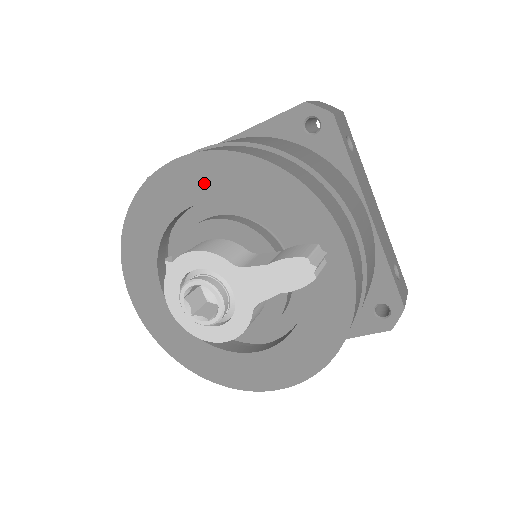
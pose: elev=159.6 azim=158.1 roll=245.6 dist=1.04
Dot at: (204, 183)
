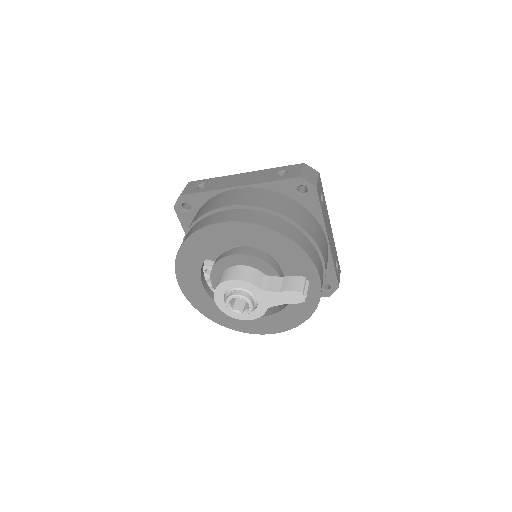
Dot at: (241, 237)
